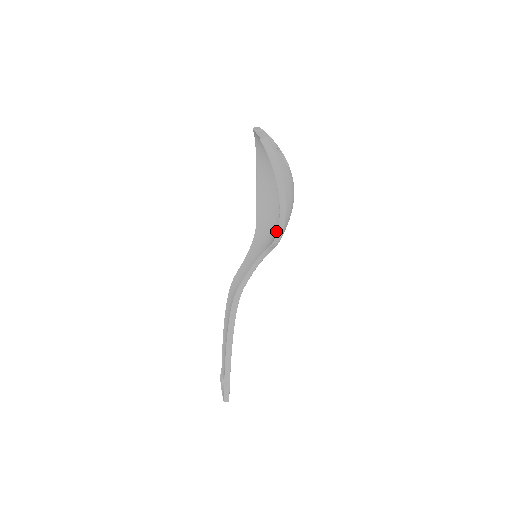
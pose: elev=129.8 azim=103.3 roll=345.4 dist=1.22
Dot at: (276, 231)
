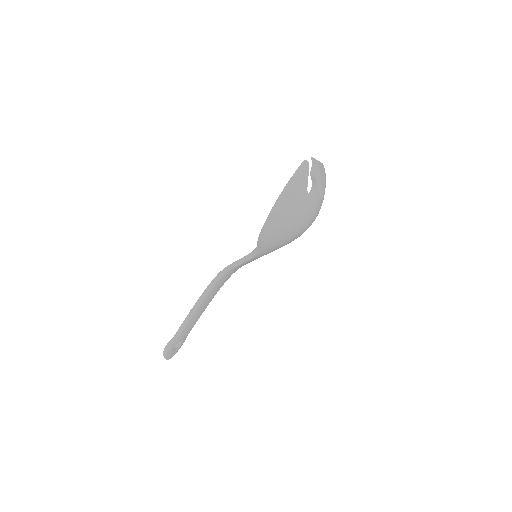
Dot at: occluded
